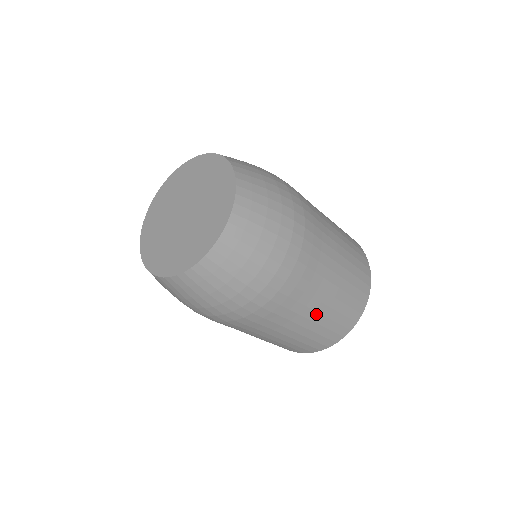
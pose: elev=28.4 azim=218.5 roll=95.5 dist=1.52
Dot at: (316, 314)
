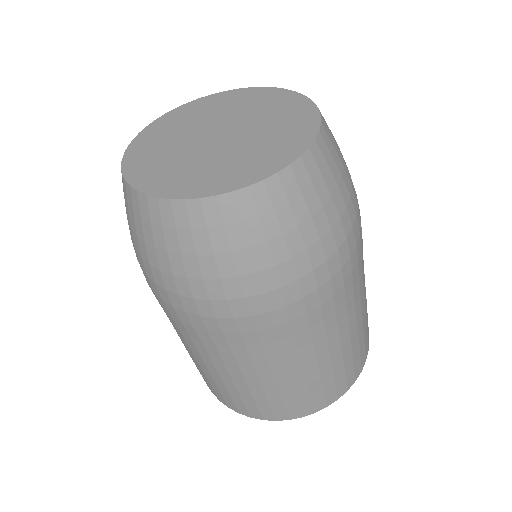
Dot at: (355, 323)
